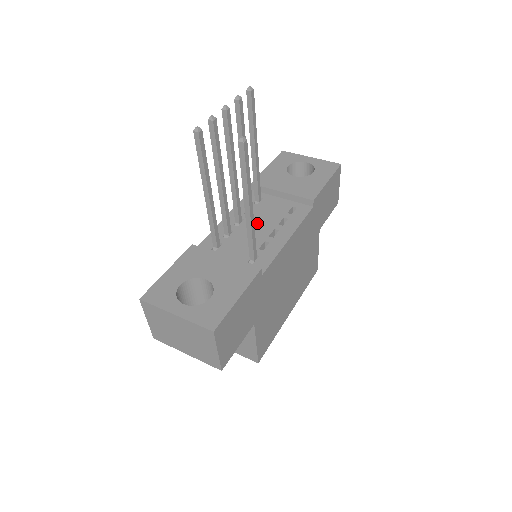
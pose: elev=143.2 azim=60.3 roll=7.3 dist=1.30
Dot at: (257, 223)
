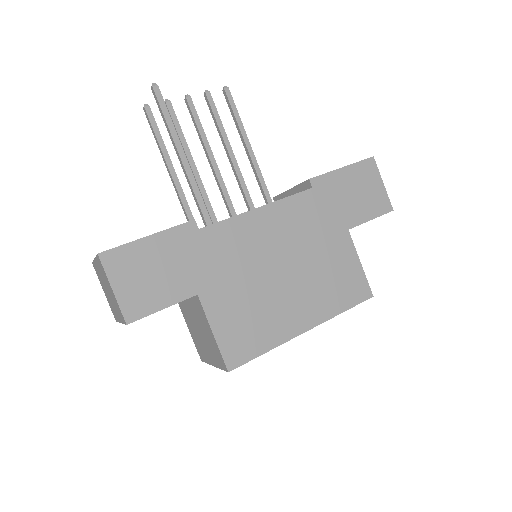
Dot at: occluded
